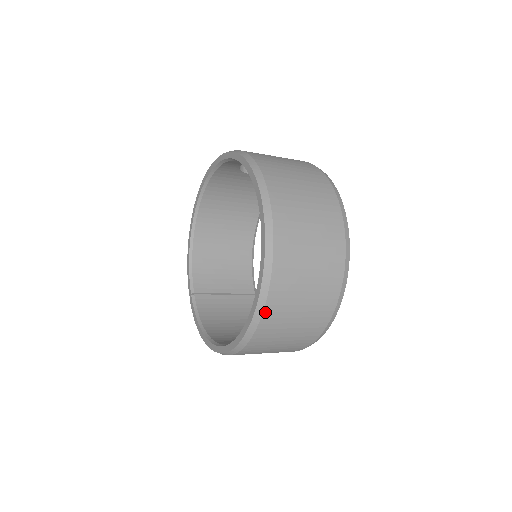
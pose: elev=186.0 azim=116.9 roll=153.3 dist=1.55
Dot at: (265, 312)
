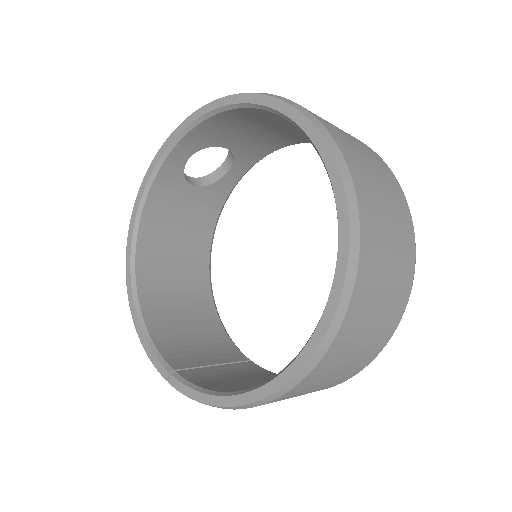
Dot at: (361, 220)
